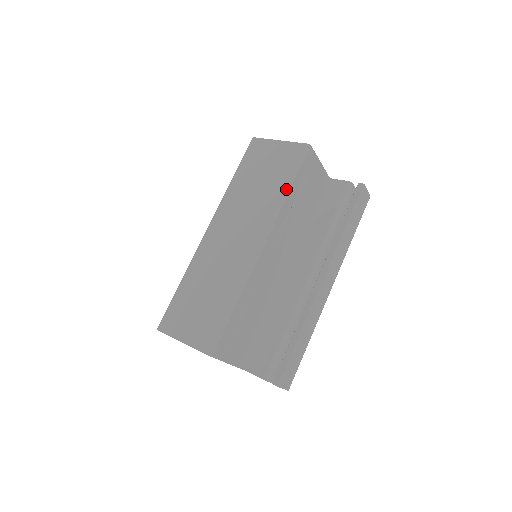
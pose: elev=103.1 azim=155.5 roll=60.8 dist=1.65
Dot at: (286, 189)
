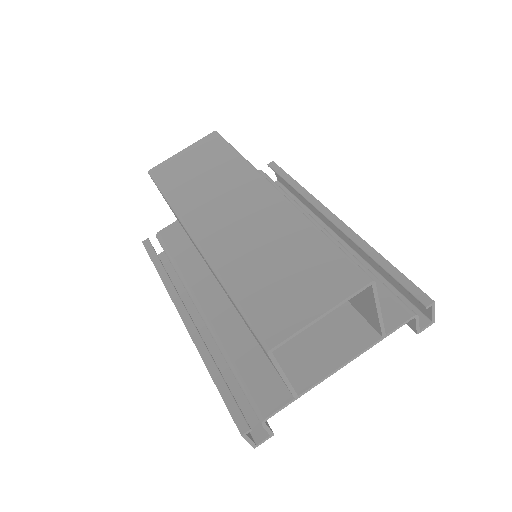
Dot at: (238, 155)
